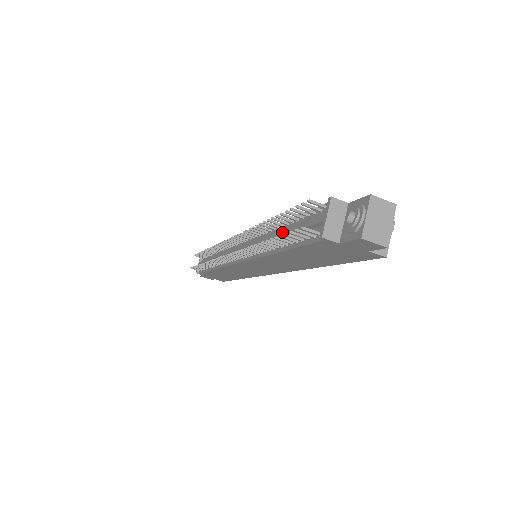
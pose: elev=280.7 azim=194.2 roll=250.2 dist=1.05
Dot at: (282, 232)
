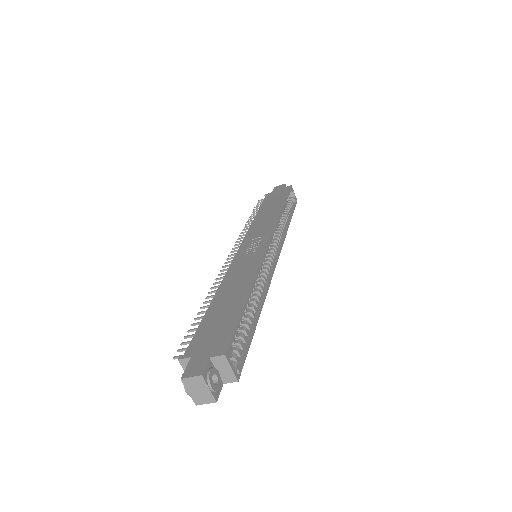
Dot at: occluded
